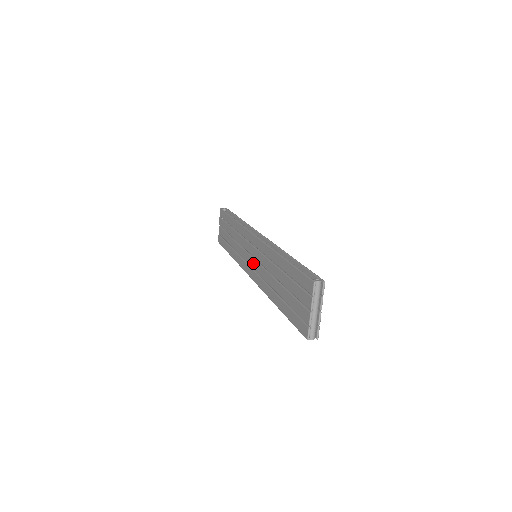
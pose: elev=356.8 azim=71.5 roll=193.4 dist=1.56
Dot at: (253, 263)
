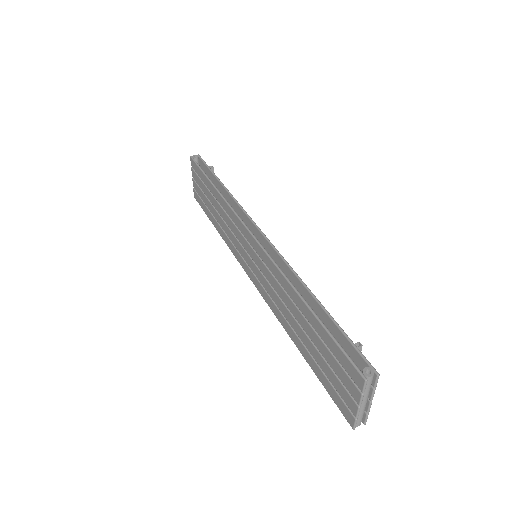
Dot at: (254, 268)
